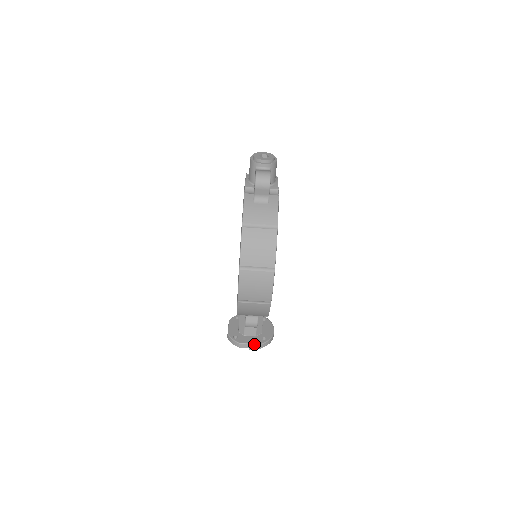
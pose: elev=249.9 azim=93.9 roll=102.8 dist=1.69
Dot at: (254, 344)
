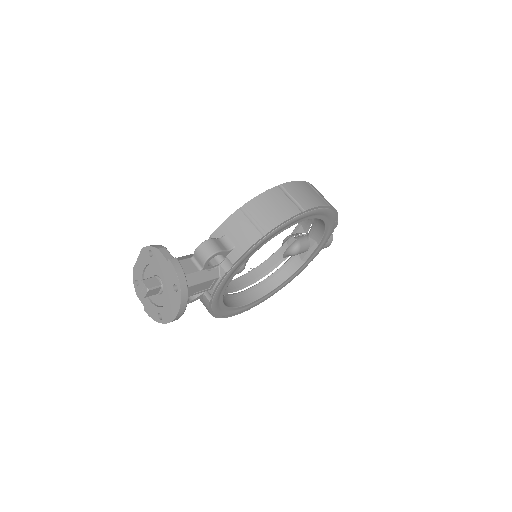
Dot at: (180, 264)
